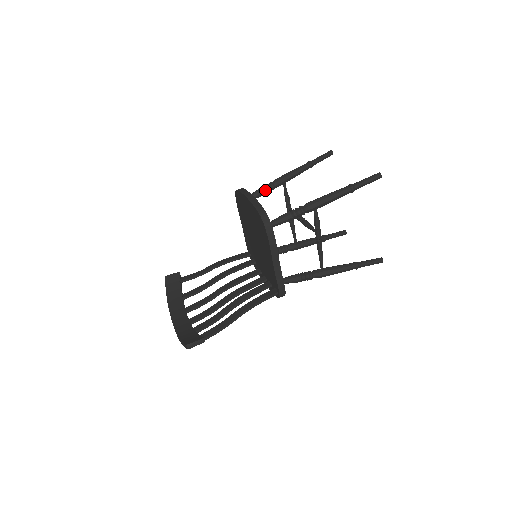
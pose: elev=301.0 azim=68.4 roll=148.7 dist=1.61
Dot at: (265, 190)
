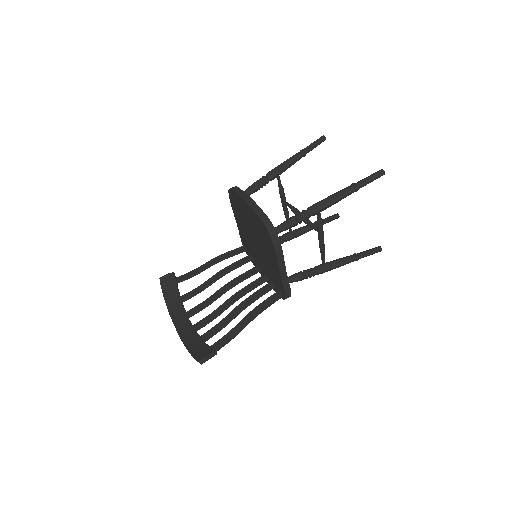
Dot at: (259, 185)
